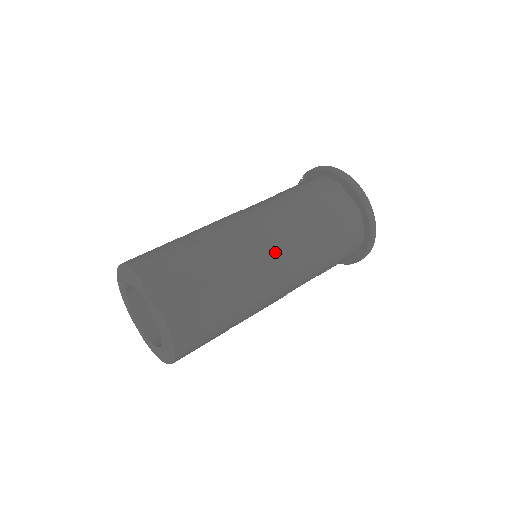
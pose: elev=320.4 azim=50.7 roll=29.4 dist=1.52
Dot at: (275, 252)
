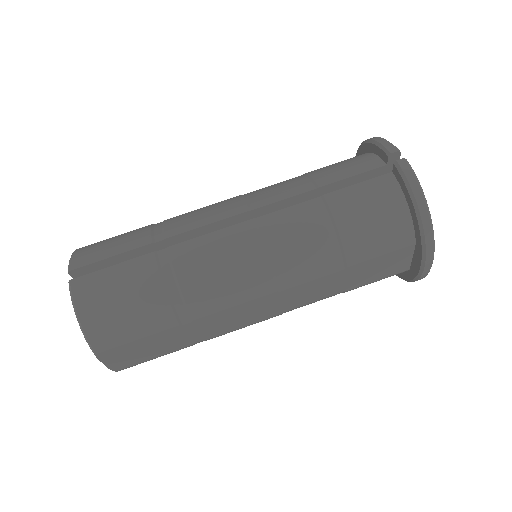
Dot at: (267, 318)
